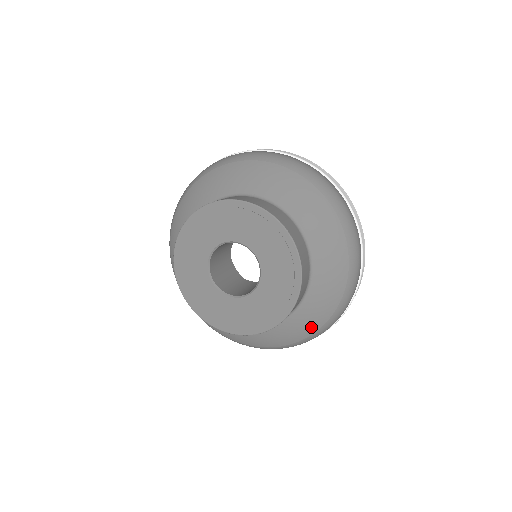
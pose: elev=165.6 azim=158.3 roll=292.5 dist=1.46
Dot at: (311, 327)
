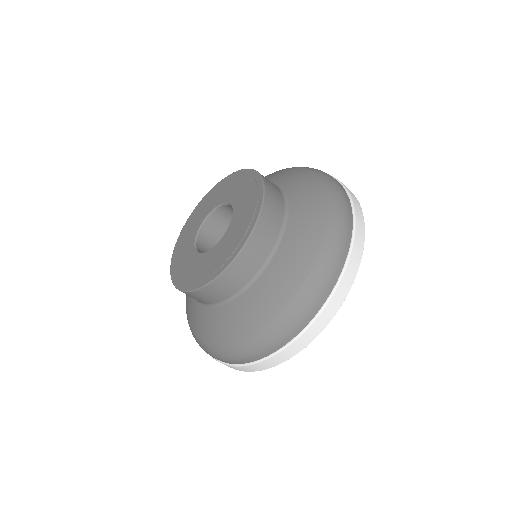
Dot at: (292, 281)
